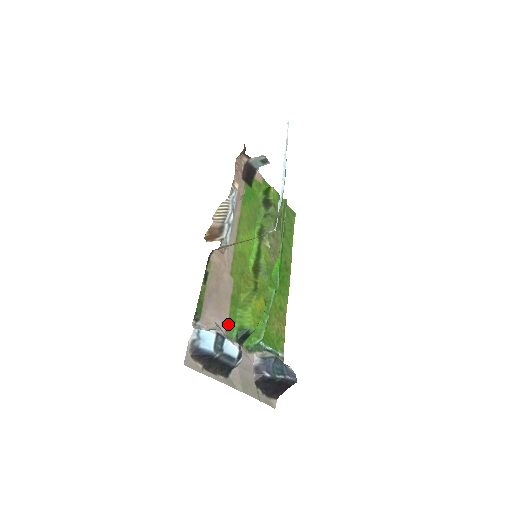
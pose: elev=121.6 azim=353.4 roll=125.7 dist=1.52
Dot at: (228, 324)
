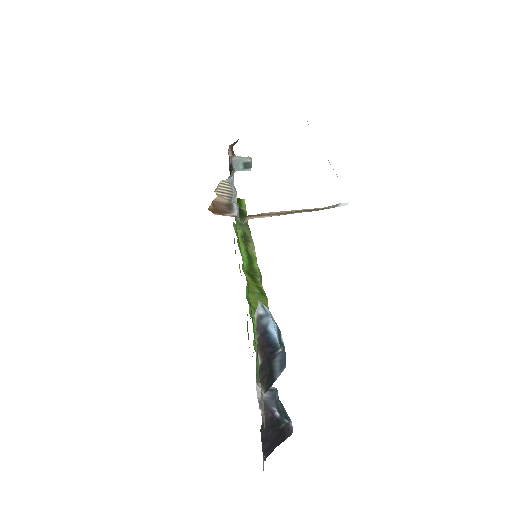
Dot at: occluded
